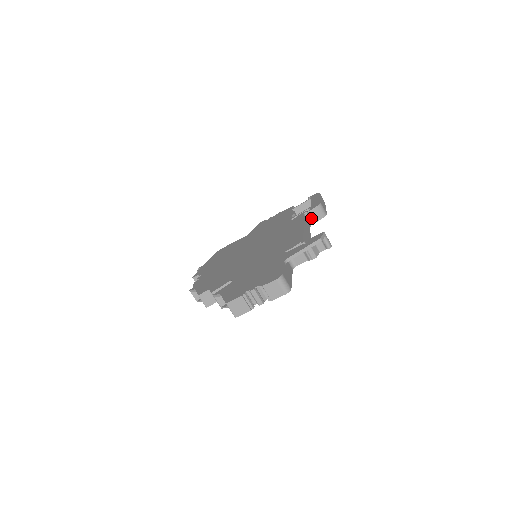
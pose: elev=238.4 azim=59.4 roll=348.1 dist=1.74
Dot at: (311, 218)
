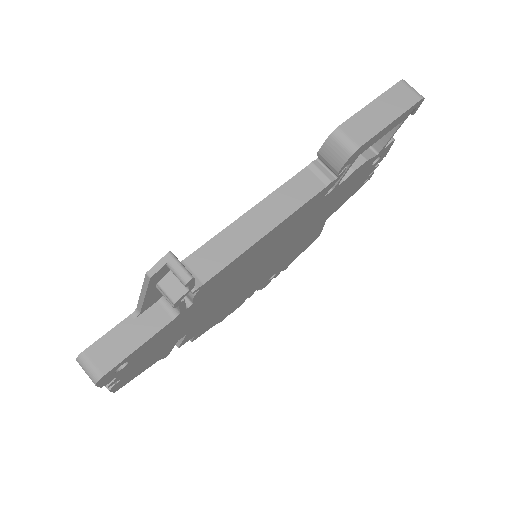
Dot at: (328, 166)
